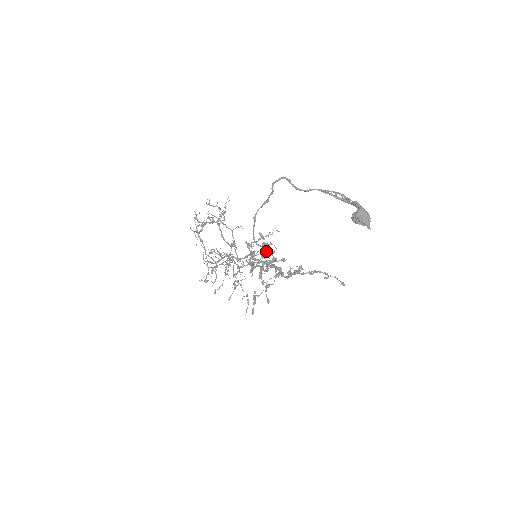
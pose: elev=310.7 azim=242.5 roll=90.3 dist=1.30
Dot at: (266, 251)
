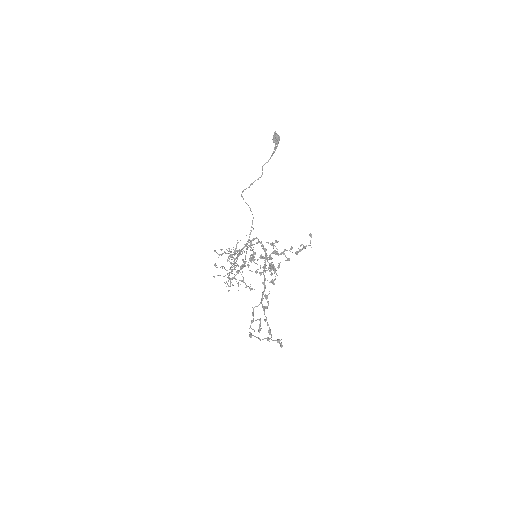
Dot at: (269, 270)
